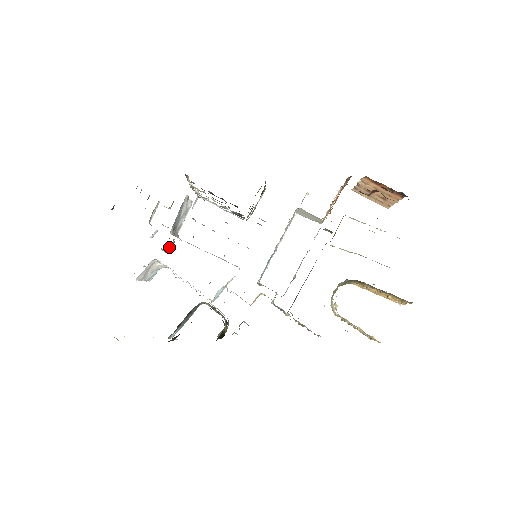
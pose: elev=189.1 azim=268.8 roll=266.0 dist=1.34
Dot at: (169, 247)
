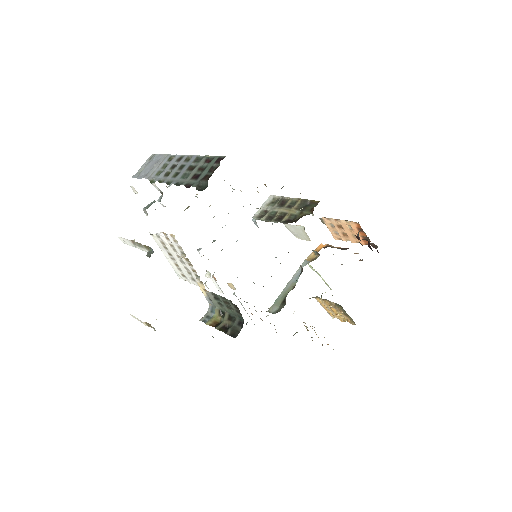
Dot at: occluded
